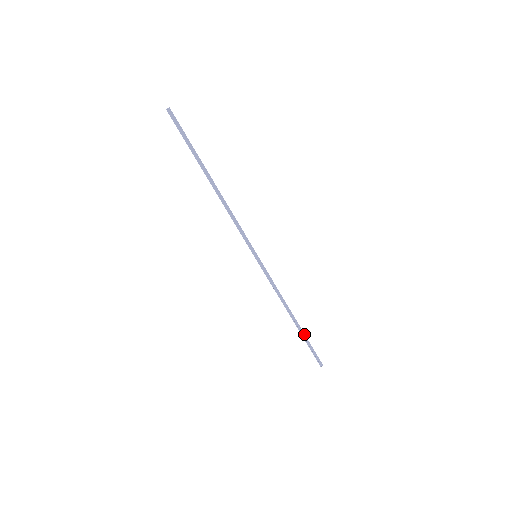
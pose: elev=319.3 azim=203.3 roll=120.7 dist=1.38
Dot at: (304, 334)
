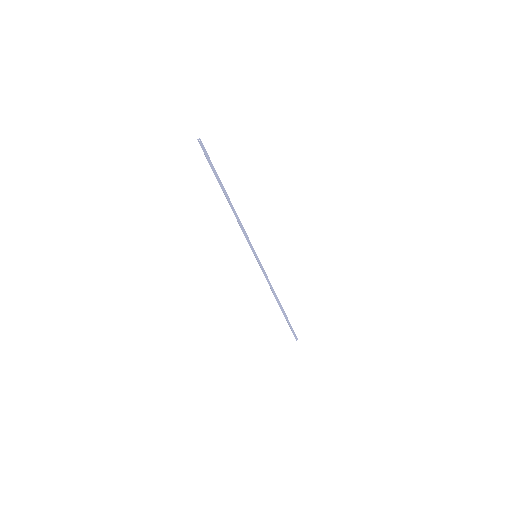
Dot at: (286, 316)
